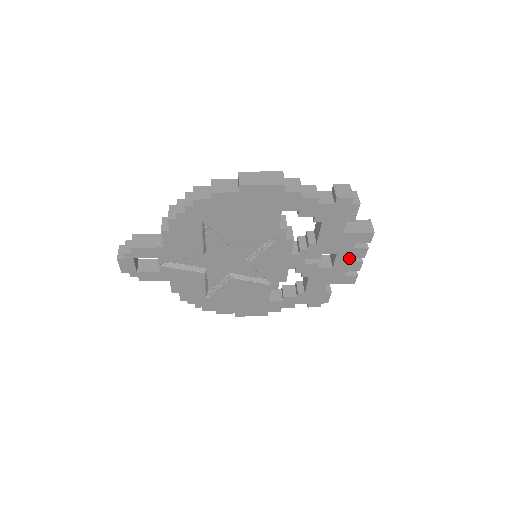
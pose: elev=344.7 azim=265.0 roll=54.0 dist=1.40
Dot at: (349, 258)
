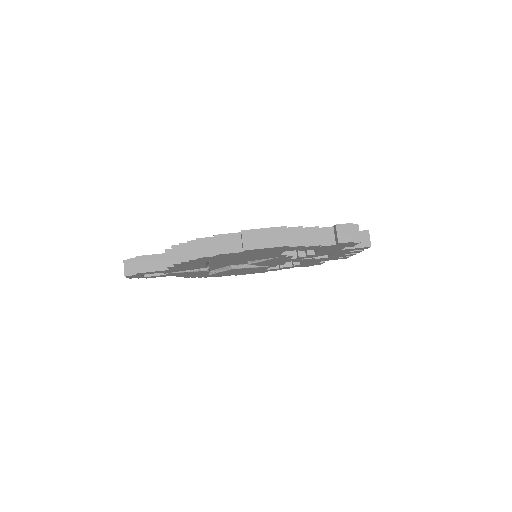
Dot at: (344, 254)
